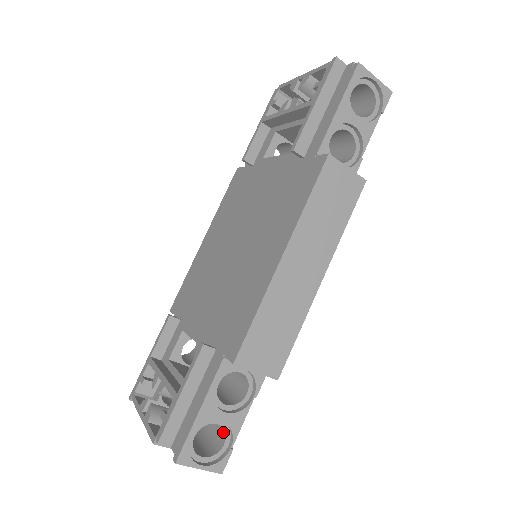
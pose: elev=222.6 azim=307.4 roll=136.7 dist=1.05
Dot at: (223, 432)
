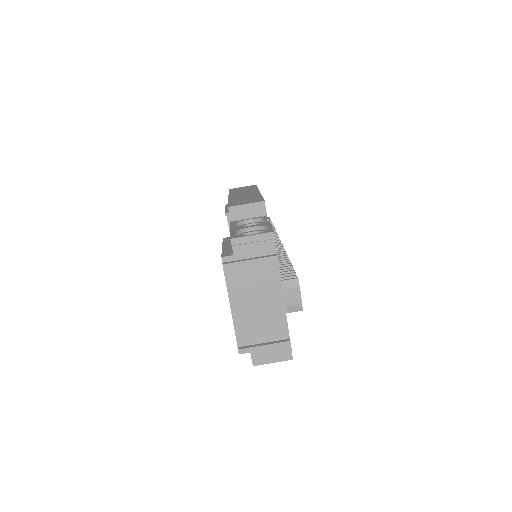
Dot at: occluded
